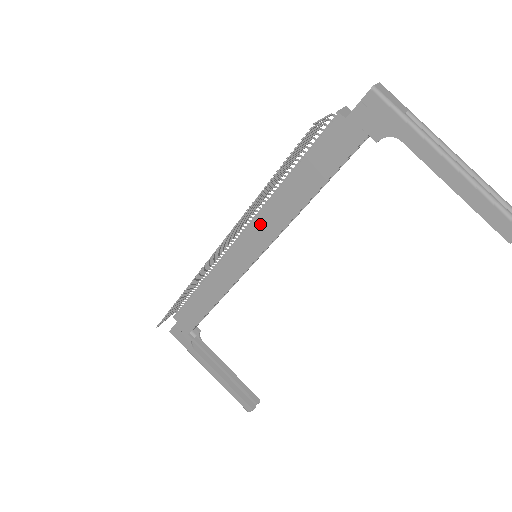
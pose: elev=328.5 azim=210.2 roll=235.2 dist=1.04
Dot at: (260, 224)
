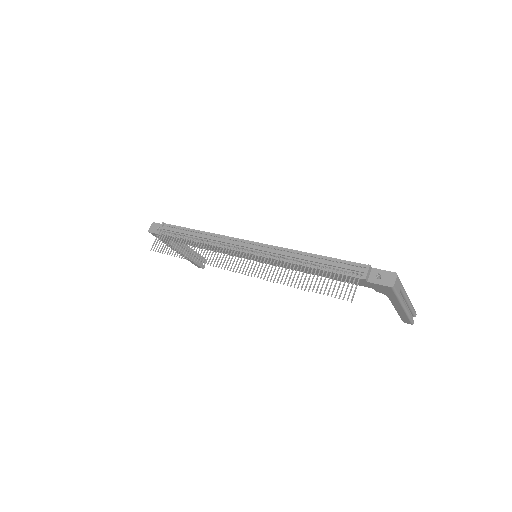
Dot at: (273, 261)
